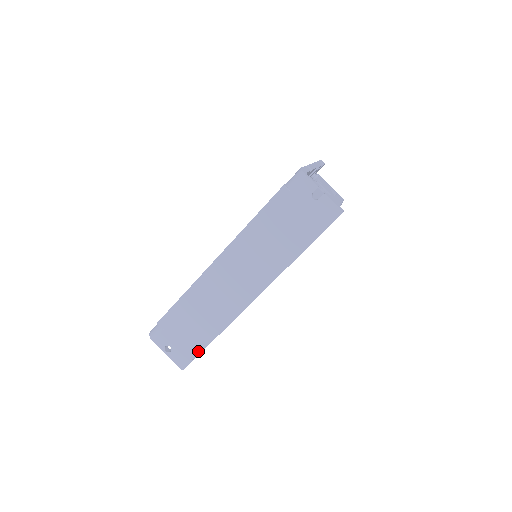
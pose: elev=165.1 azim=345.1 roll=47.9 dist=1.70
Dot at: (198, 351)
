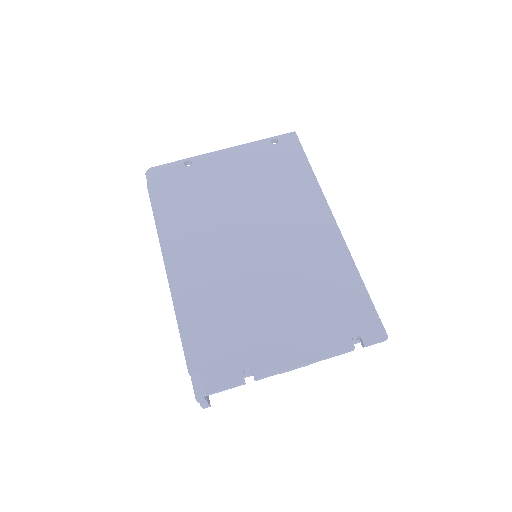
Dot at: occluded
